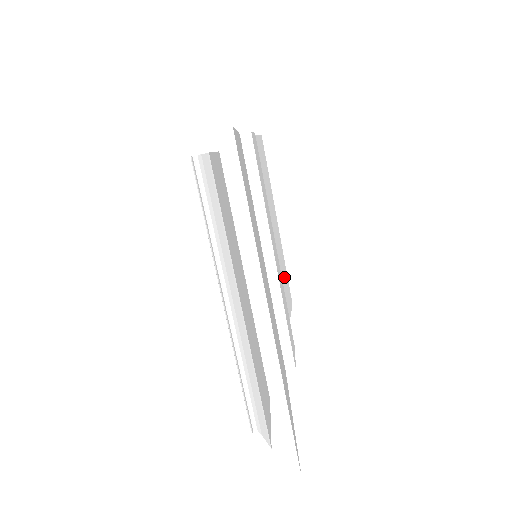
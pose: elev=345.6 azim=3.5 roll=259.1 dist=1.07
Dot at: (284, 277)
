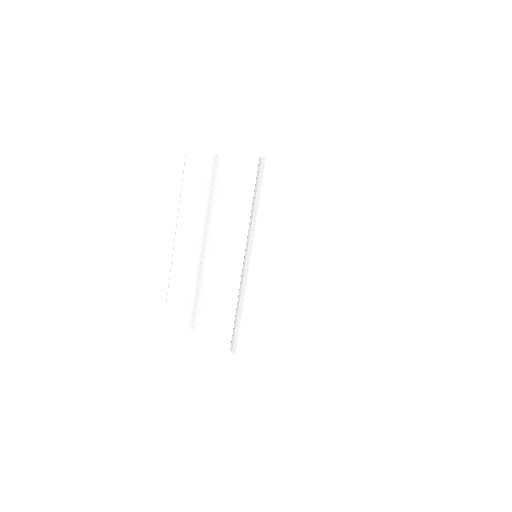
Dot at: occluded
